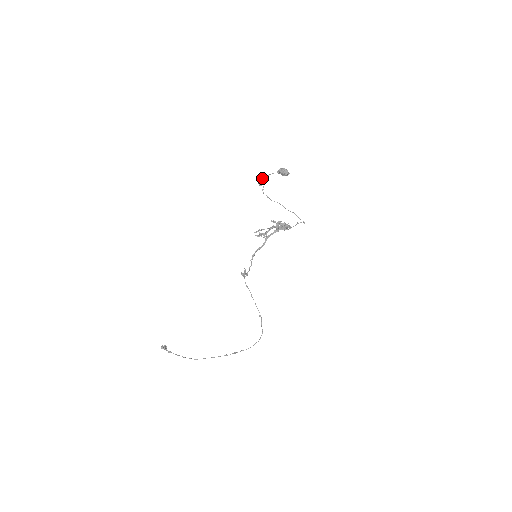
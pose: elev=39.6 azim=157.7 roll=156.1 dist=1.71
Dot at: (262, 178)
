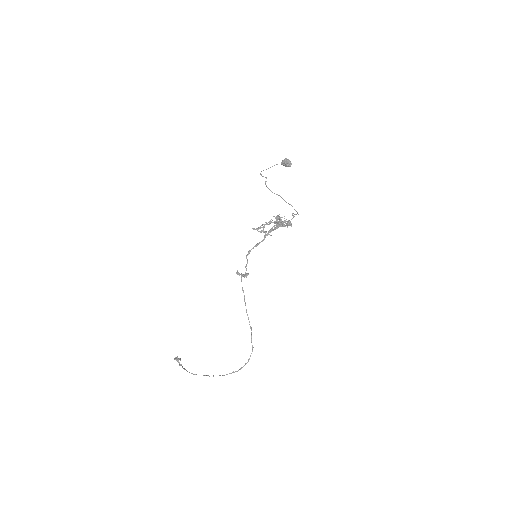
Dot at: occluded
